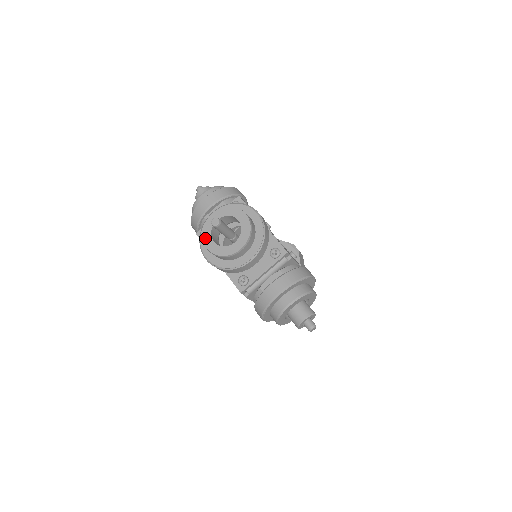
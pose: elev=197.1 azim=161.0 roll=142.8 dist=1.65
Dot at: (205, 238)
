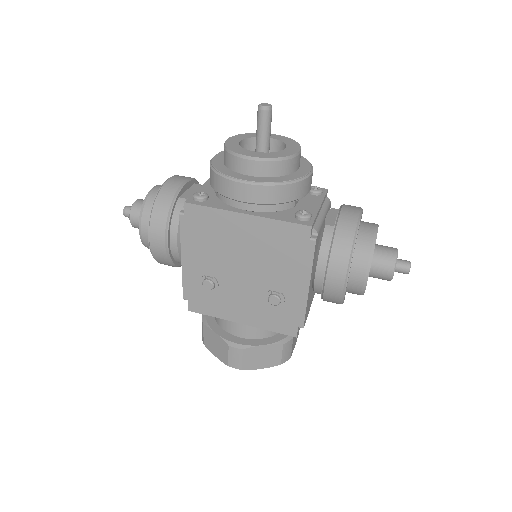
Dot at: (239, 151)
